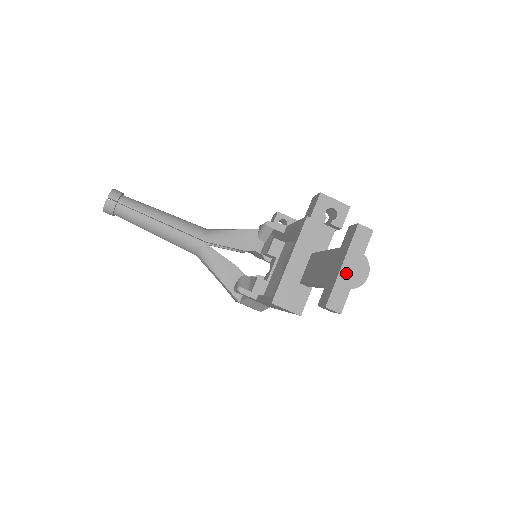
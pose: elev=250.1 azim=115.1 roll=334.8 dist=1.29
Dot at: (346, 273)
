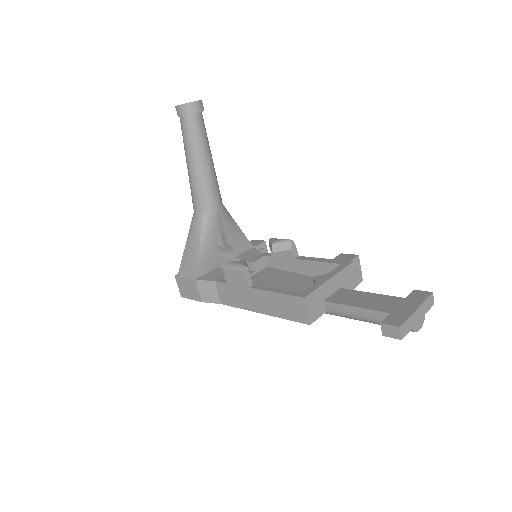
Dot at: (416, 316)
